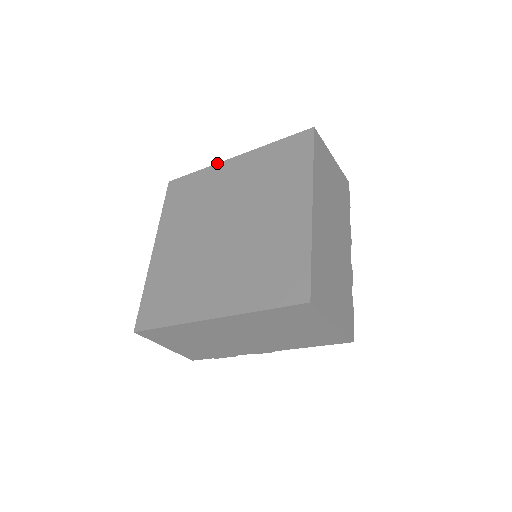
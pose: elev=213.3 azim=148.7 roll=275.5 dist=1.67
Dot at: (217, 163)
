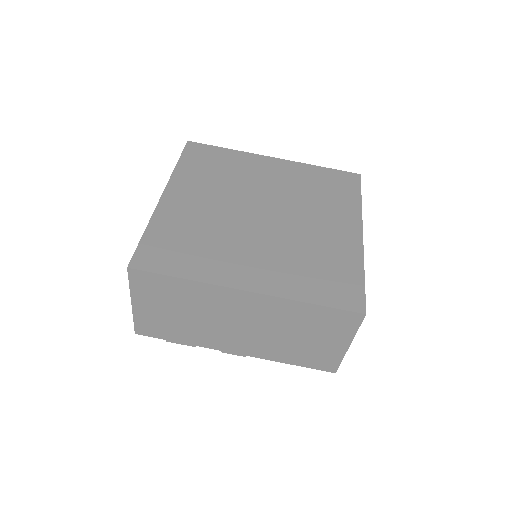
Dot at: (253, 153)
